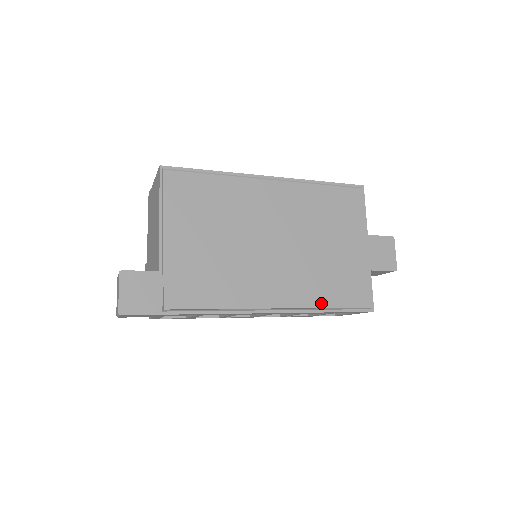
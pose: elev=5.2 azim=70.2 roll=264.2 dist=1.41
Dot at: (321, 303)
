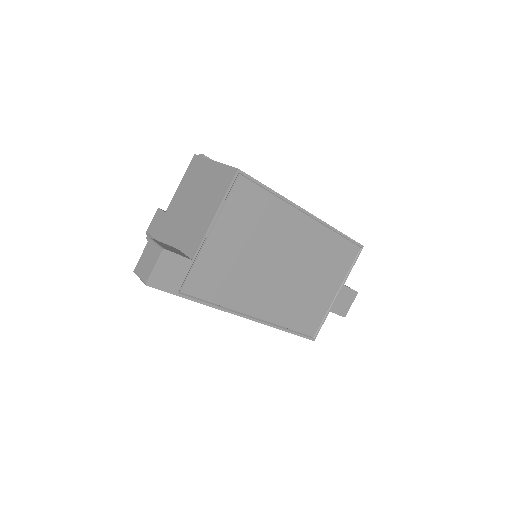
Dot at: (286, 324)
